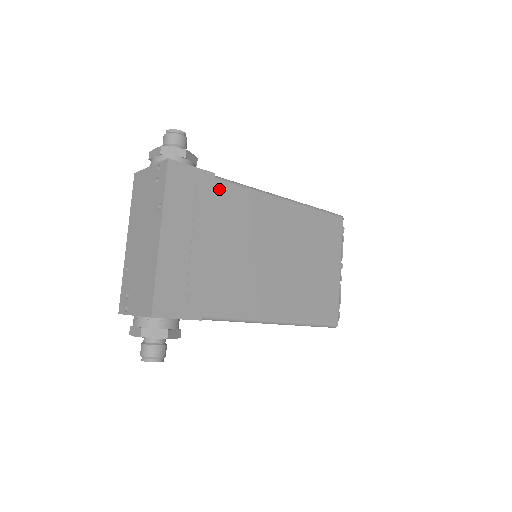
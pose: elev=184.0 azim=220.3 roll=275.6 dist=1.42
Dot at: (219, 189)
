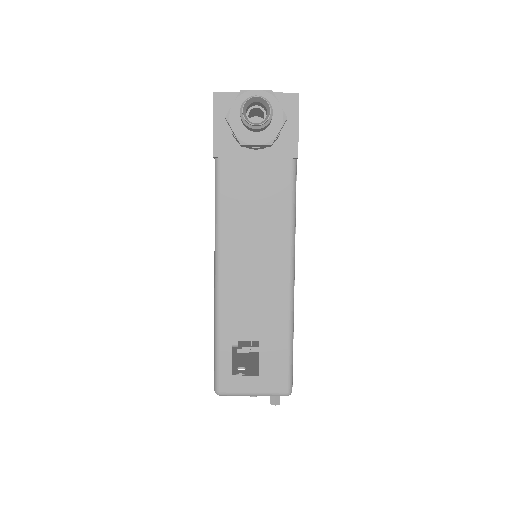
Dot at: occluded
